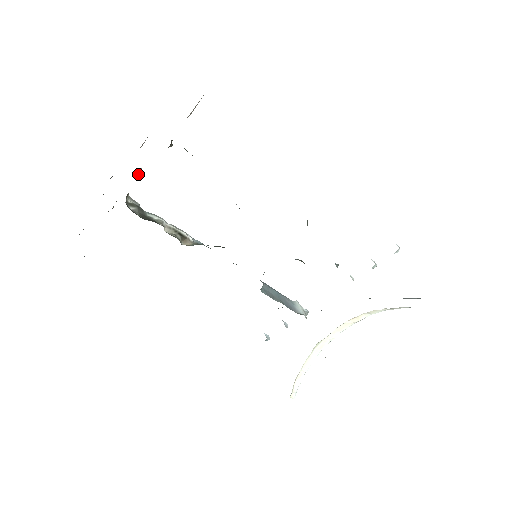
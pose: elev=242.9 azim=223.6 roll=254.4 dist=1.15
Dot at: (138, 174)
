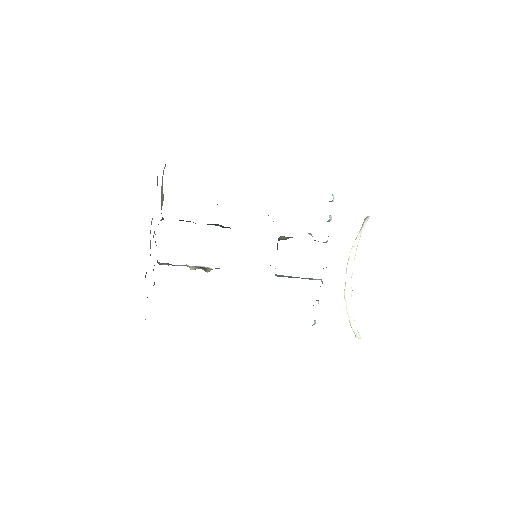
Dot at: occluded
